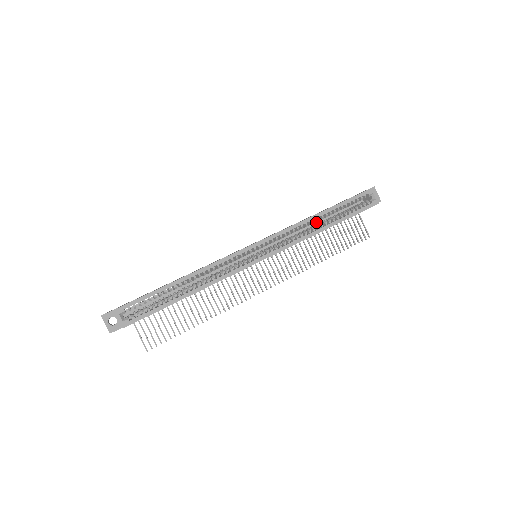
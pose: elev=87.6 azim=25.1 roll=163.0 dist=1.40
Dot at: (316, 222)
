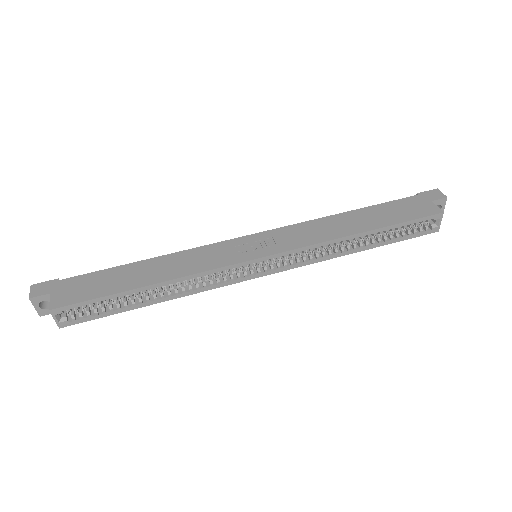
Dot at: occluded
